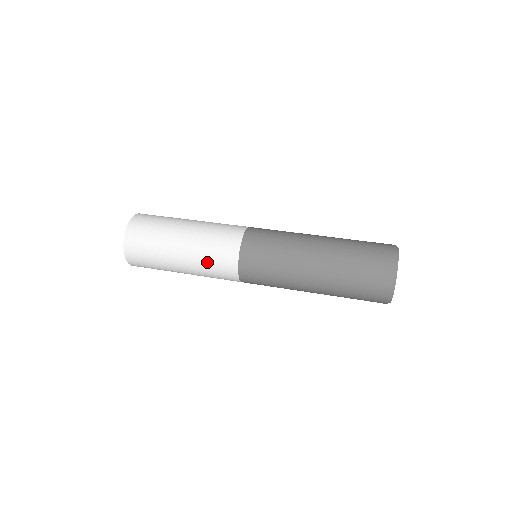
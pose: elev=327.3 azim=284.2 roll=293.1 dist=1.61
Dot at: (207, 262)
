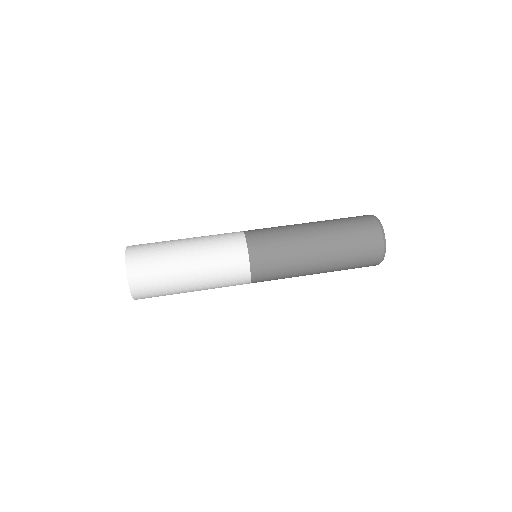
Dot at: (220, 280)
